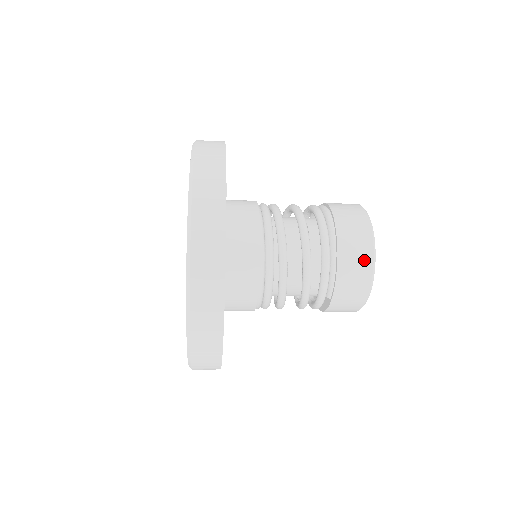
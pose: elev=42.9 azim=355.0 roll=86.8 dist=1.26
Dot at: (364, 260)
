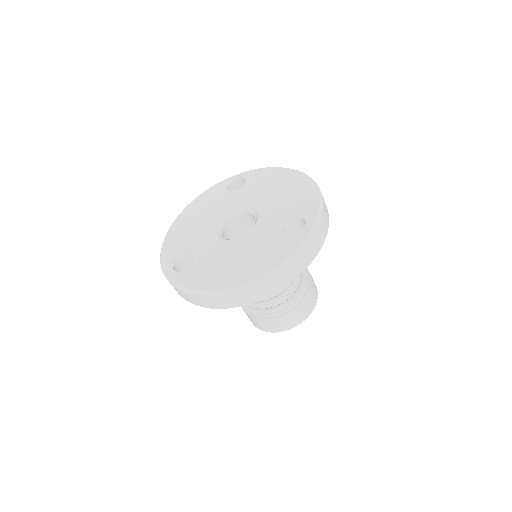
Dot at: (293, 324)
